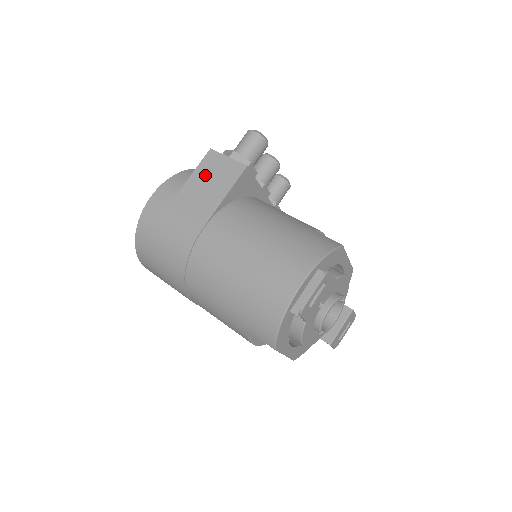
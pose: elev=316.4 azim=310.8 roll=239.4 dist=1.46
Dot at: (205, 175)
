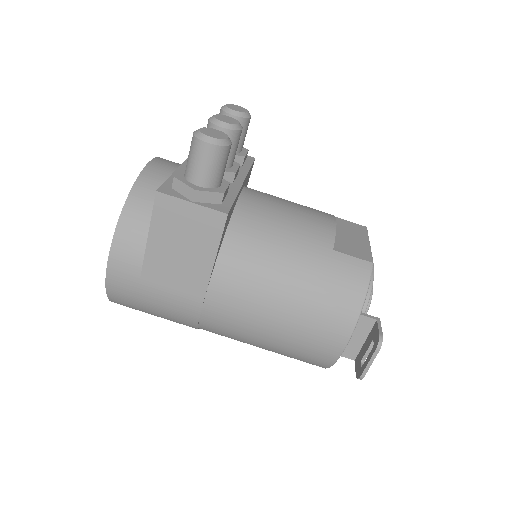
Dot at: (170, 233)
